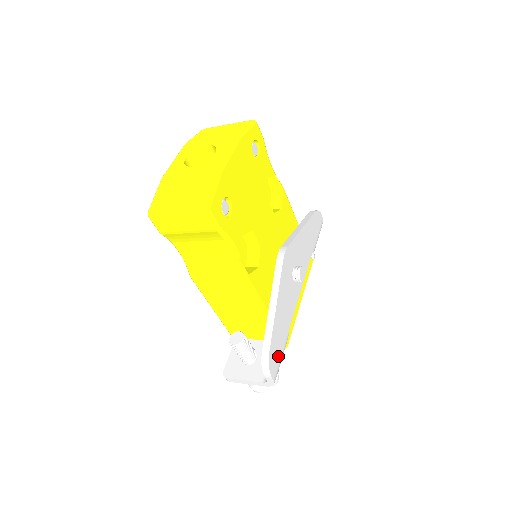
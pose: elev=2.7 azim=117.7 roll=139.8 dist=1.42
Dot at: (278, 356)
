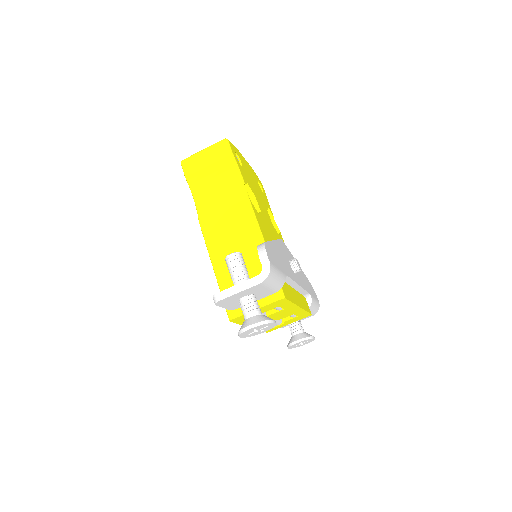
Dot at: (275, 262)
